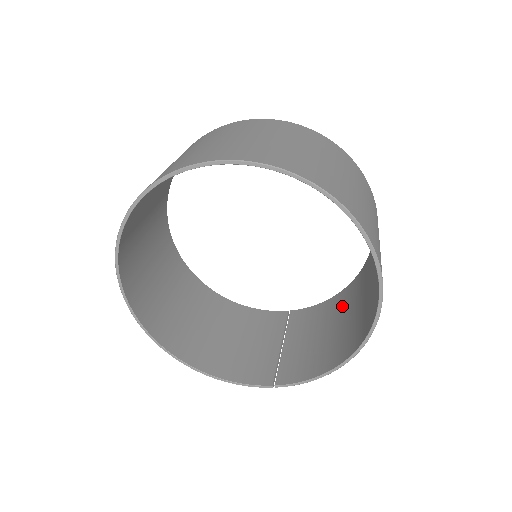
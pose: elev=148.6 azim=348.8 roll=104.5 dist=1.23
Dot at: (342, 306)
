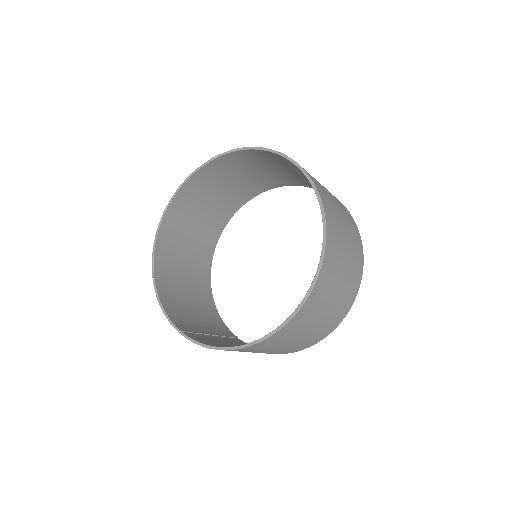
Dot at: occluded
